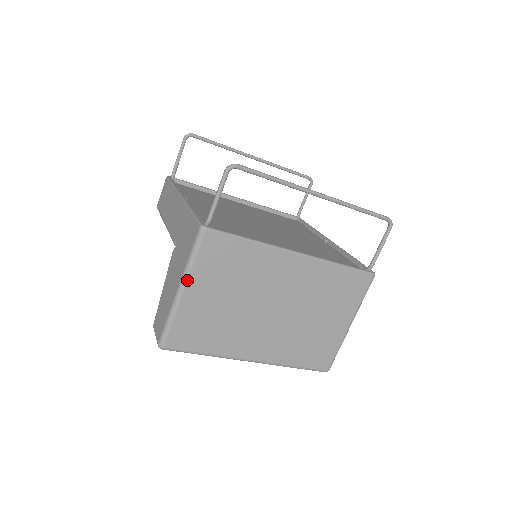
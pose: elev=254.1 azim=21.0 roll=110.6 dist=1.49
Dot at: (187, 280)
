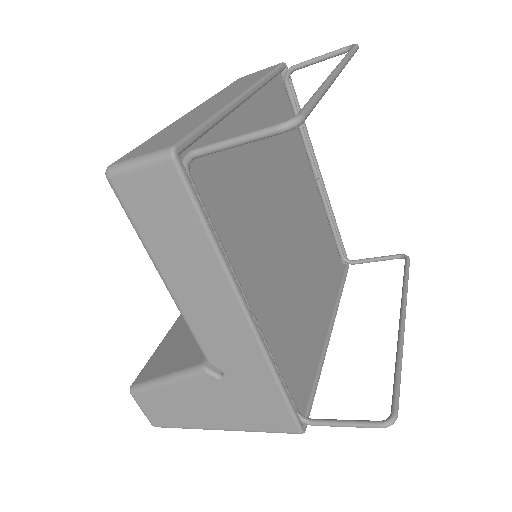
Dot at: occluded
